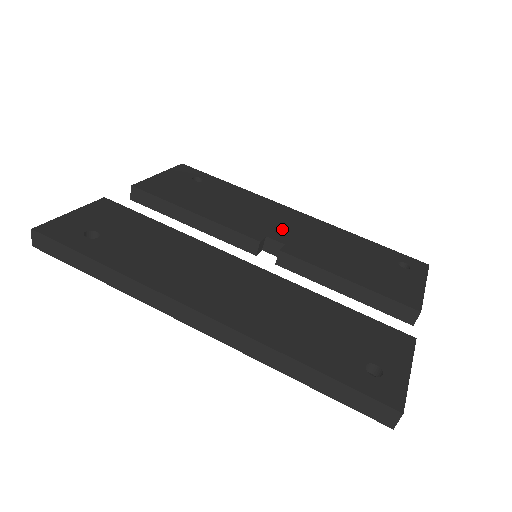
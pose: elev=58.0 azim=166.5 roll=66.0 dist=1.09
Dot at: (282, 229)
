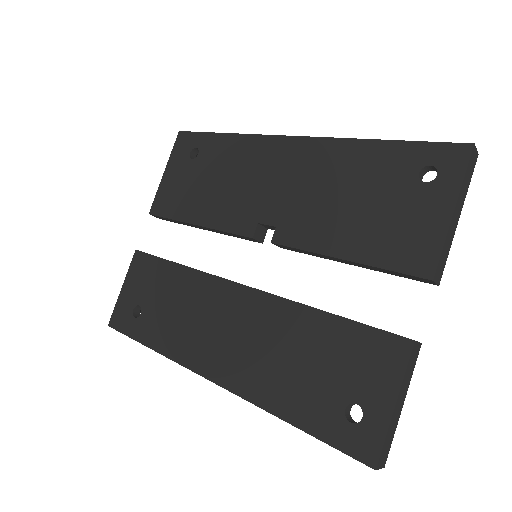
Dot at: (274, 195)
